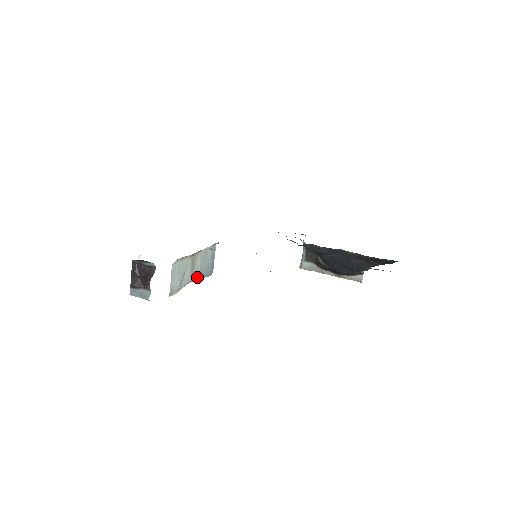
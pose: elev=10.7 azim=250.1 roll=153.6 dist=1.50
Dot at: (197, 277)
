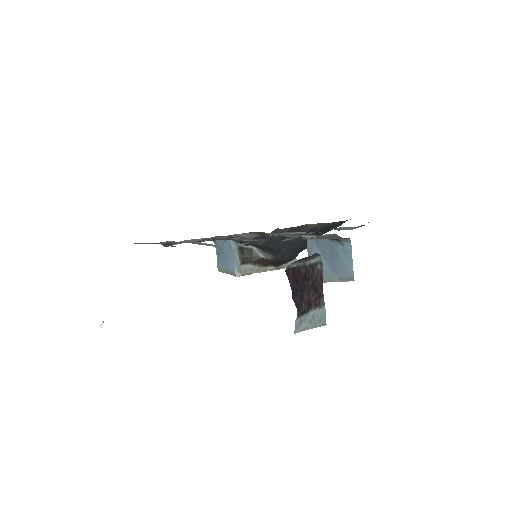
Dot at: occluded
